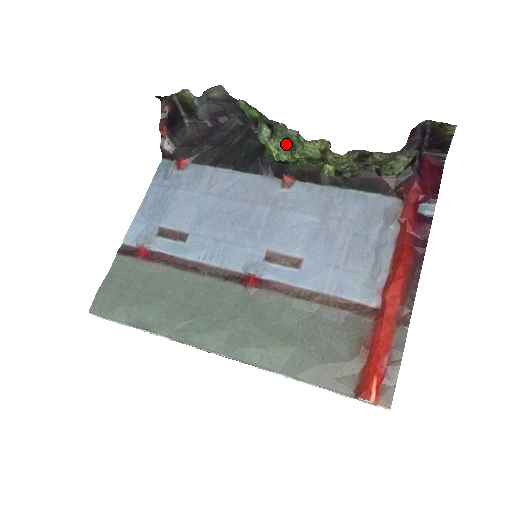
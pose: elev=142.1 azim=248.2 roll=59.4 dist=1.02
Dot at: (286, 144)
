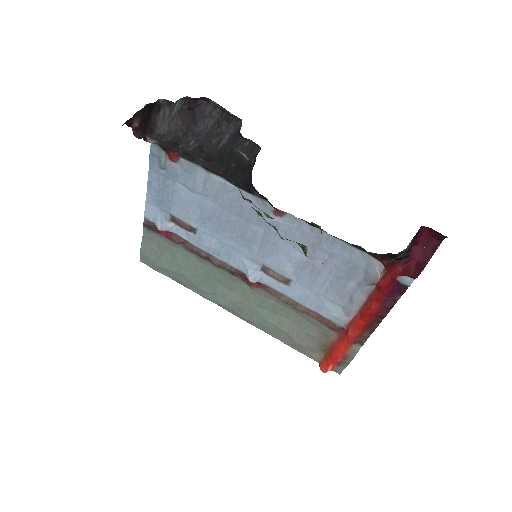
Dot at: (268, 215)
